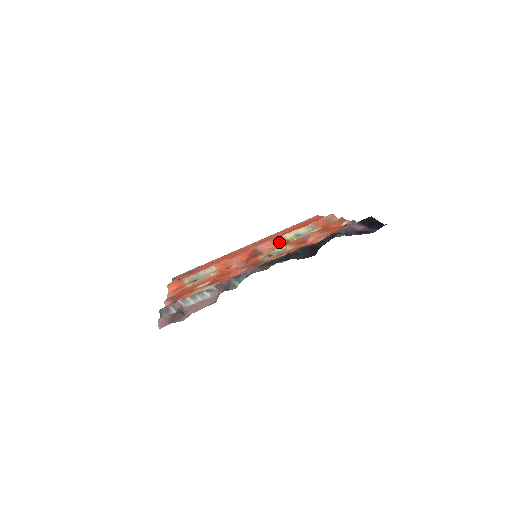
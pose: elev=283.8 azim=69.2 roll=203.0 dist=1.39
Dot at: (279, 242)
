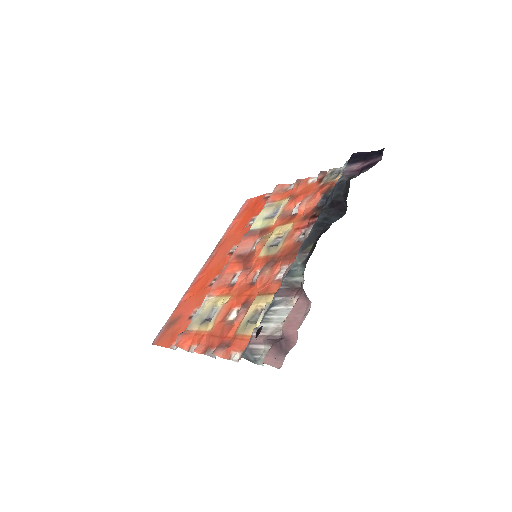
Dot at: (255, 235)
